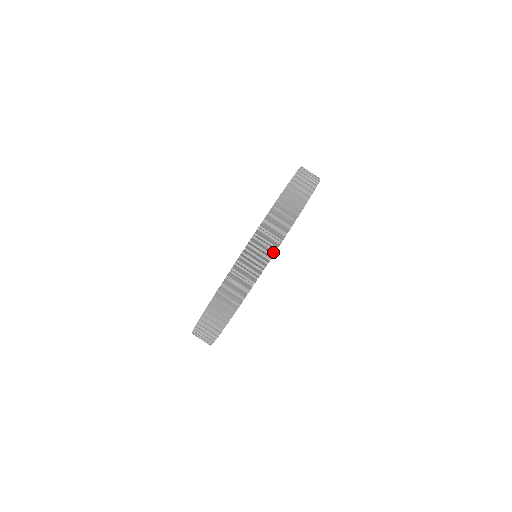
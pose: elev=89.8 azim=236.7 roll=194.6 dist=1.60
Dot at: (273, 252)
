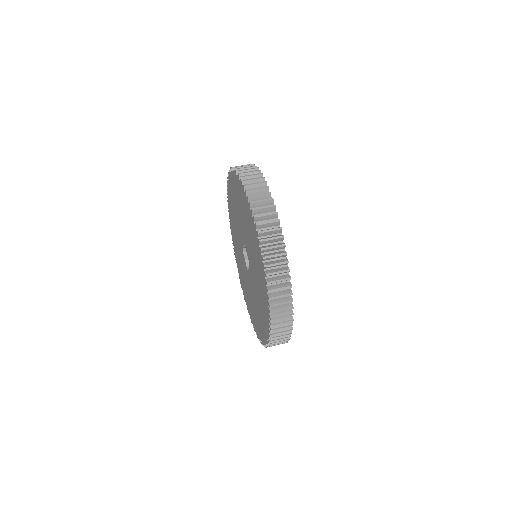
Dot at: occluded
